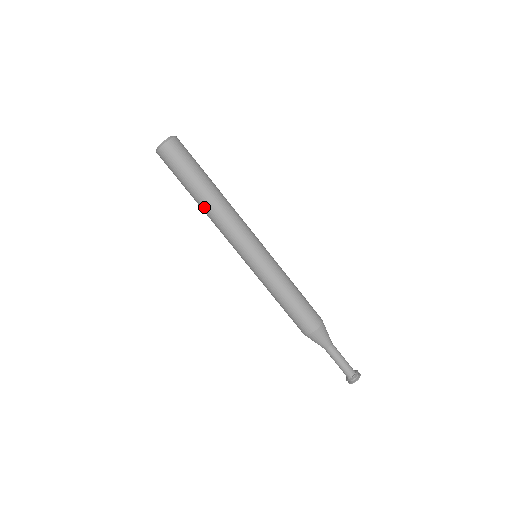
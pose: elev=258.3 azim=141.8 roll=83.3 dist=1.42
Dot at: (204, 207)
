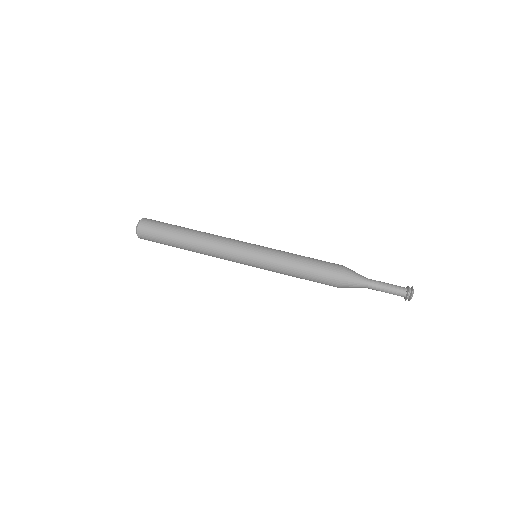
Dot at: (196, 235)
